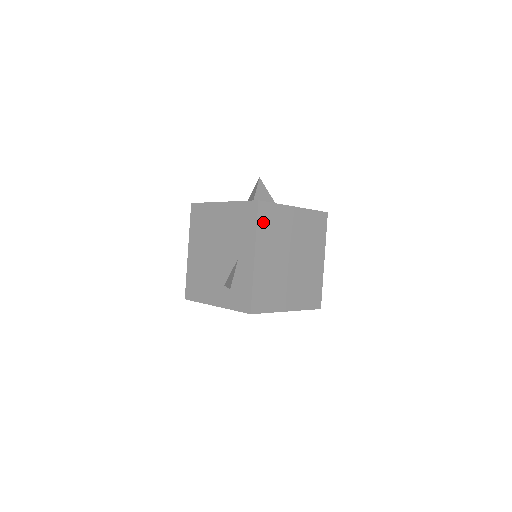
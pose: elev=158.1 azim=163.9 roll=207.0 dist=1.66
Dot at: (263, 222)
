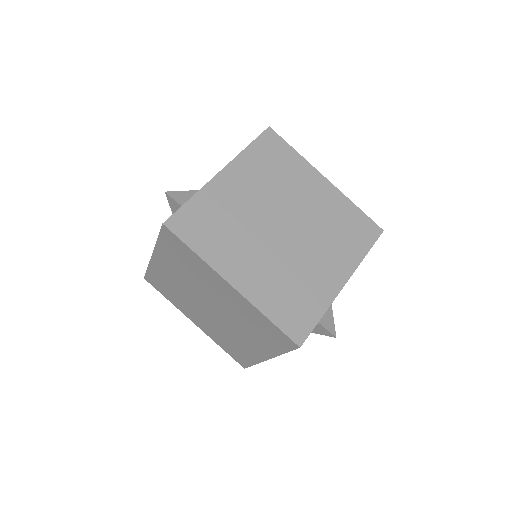
Dot at: (261, 150)
